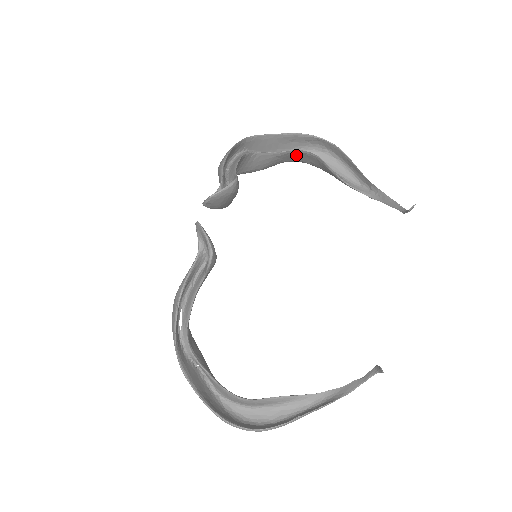
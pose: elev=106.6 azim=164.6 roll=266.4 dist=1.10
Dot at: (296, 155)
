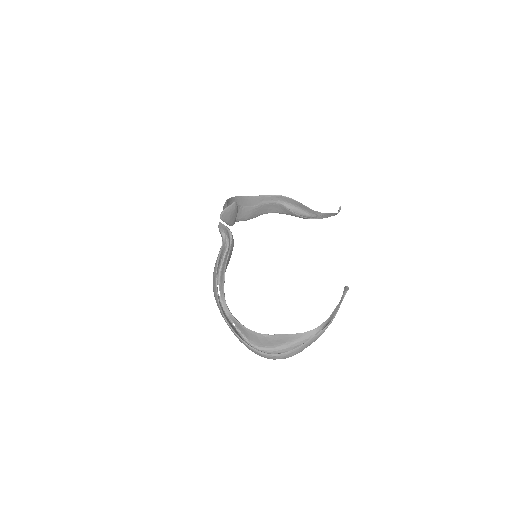
Dot at: (267, 207)
